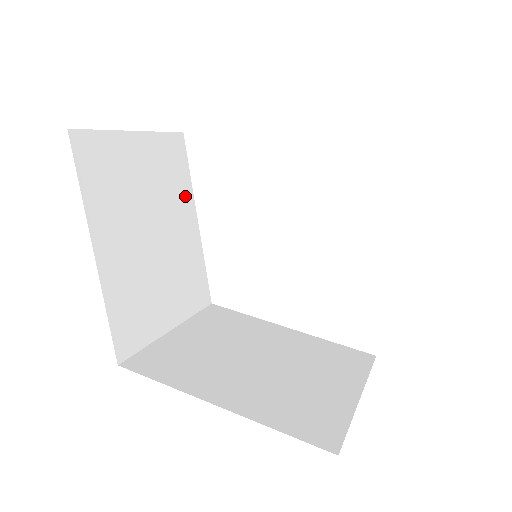
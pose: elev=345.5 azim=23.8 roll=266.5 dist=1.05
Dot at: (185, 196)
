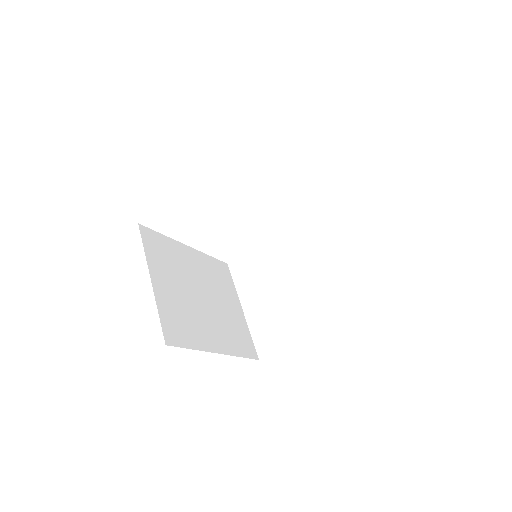
Dot at: occluded
